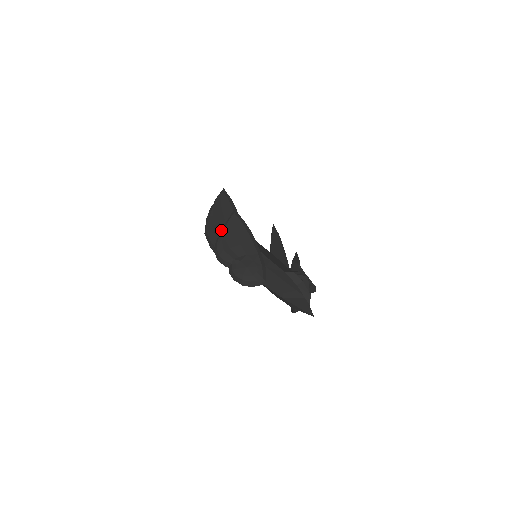
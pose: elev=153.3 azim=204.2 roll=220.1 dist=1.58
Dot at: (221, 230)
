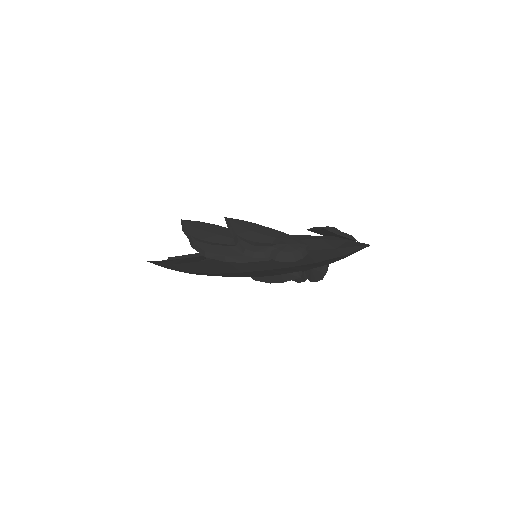
Dot at: (223, 242)
